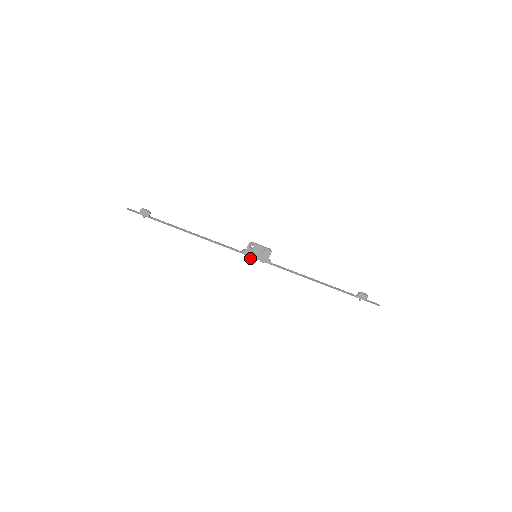
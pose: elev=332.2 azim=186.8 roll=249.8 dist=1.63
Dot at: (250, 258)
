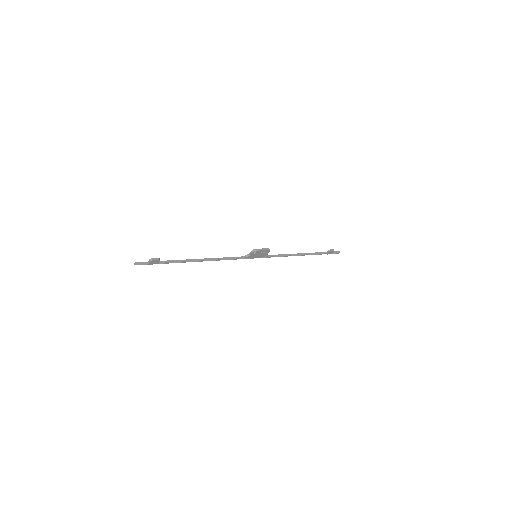
Dot at: occluded
